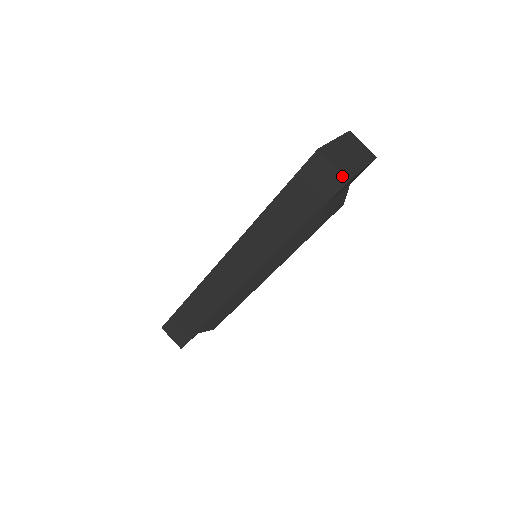
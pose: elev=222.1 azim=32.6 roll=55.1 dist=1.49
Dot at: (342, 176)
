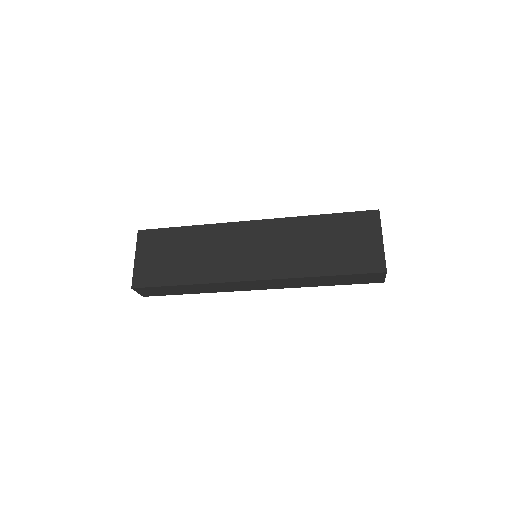
Dot at: (383, 281)
